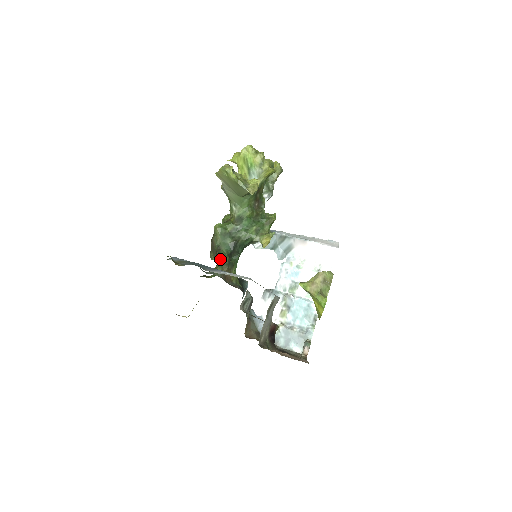
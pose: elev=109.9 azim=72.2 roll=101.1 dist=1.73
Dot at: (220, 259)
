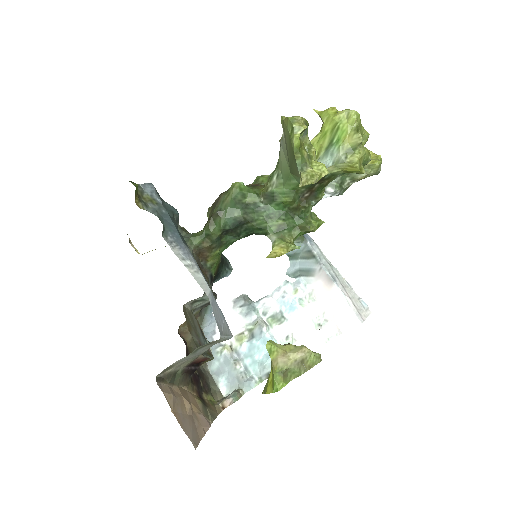
Dot at: (208, 228)
